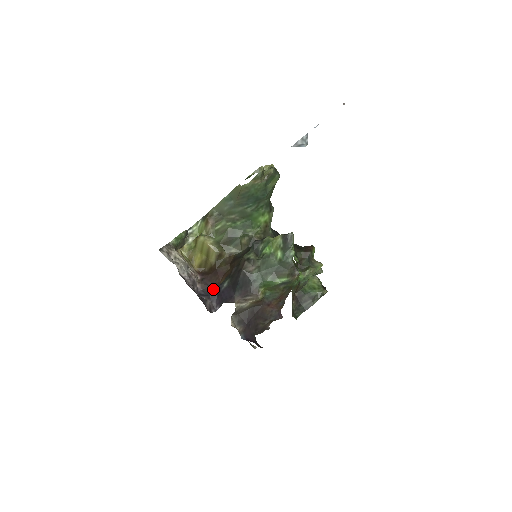
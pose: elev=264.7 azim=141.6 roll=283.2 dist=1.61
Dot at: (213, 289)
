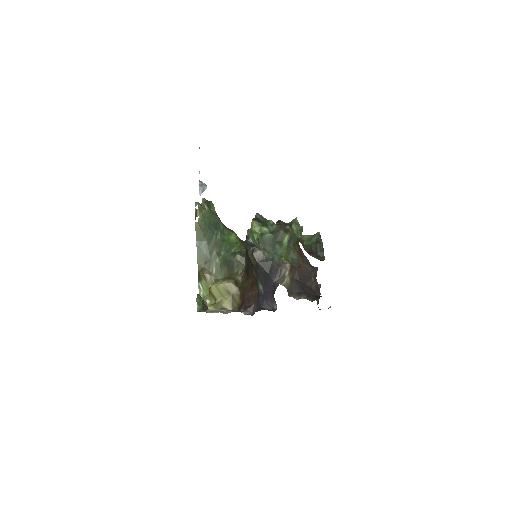
Dot at: (258, 302)
